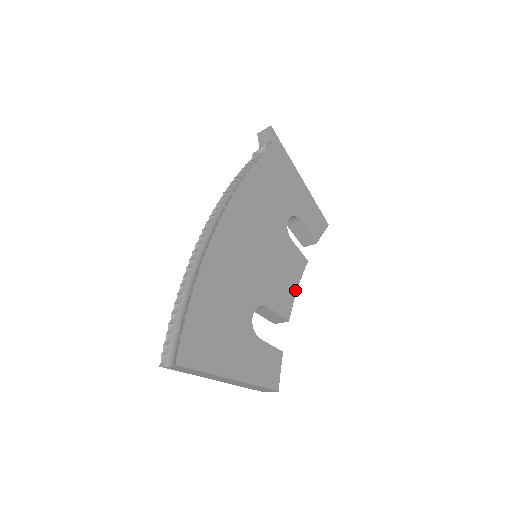
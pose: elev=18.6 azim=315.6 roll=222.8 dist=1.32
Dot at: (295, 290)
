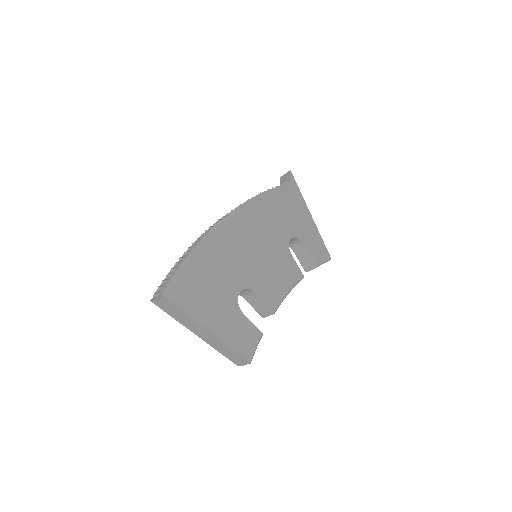
Dot at: (286, 292)
